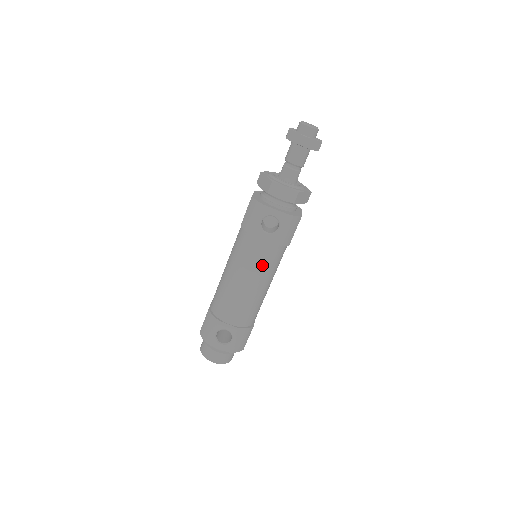
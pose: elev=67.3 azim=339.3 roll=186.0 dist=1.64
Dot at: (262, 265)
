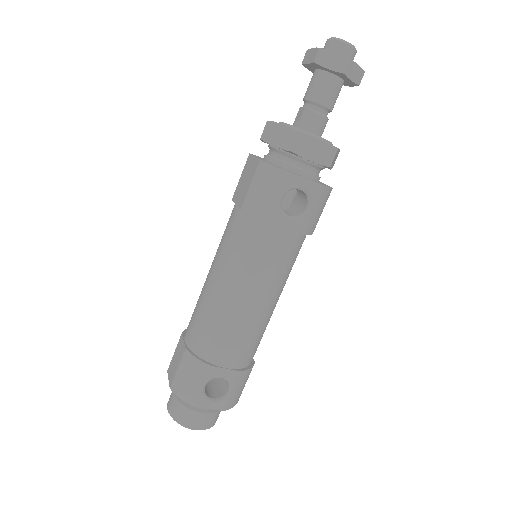
Dot at: (279, 269)
